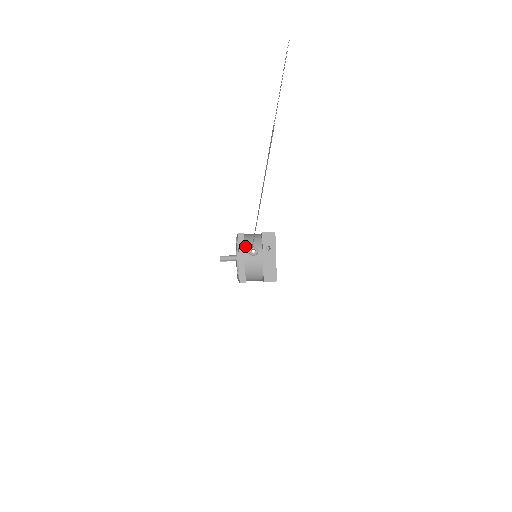
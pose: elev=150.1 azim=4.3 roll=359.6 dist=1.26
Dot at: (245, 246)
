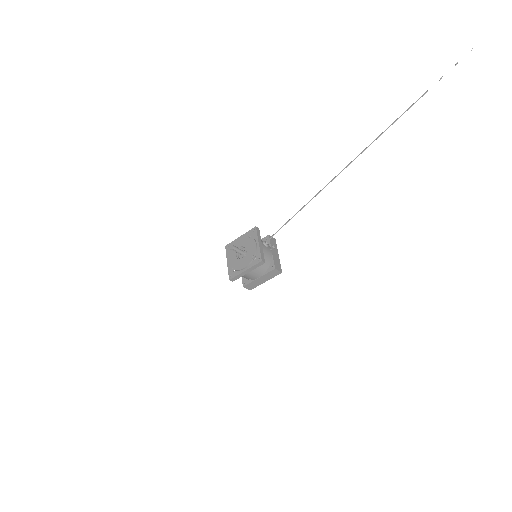
Dot at: (259, 239)
